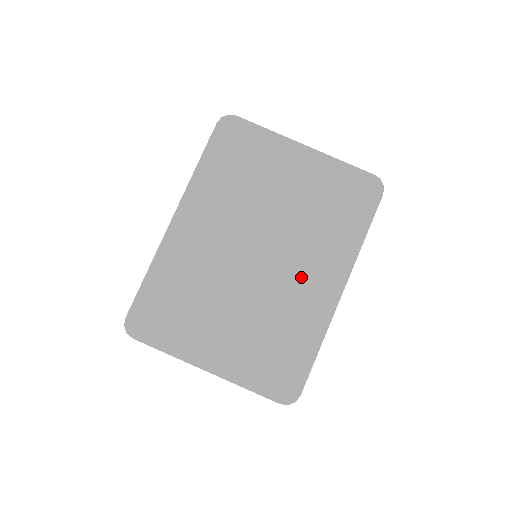
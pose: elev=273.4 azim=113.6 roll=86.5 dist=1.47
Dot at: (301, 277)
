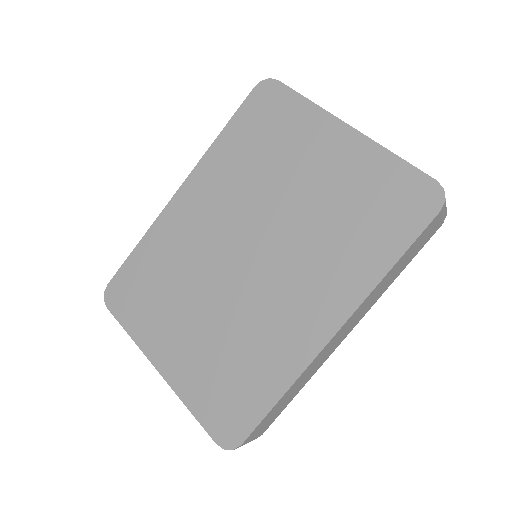
Dot at: (289, 296)
